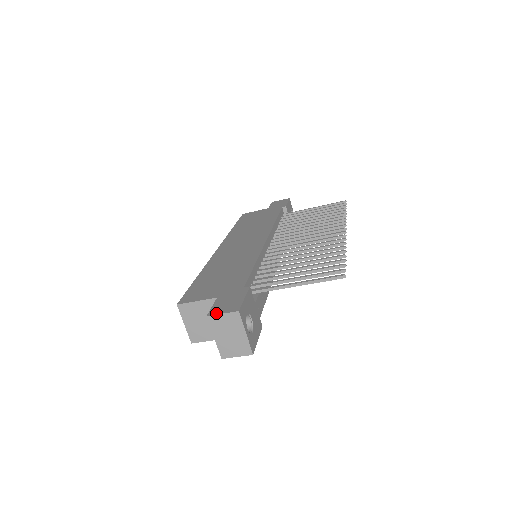
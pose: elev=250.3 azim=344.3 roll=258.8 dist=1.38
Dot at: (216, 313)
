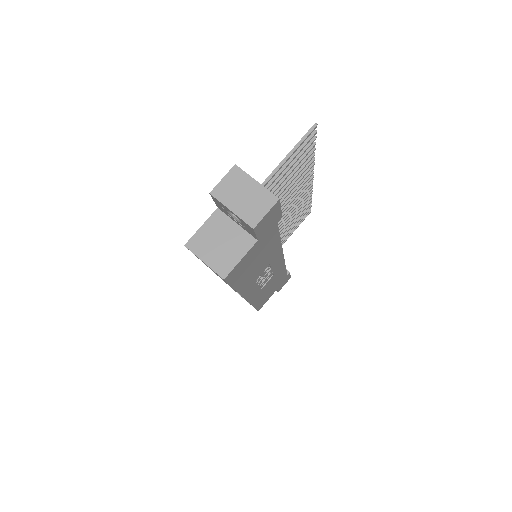
Dot at: (217, 186)
